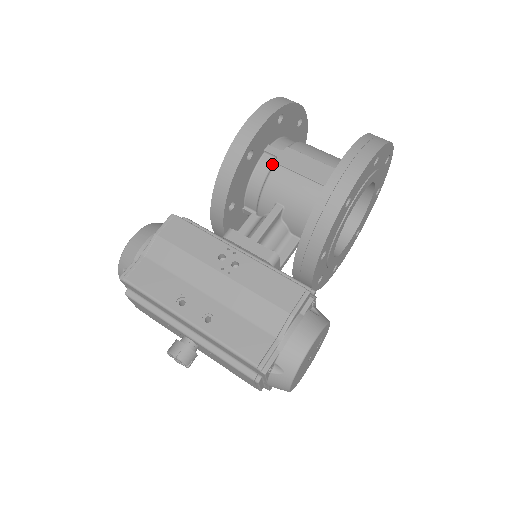
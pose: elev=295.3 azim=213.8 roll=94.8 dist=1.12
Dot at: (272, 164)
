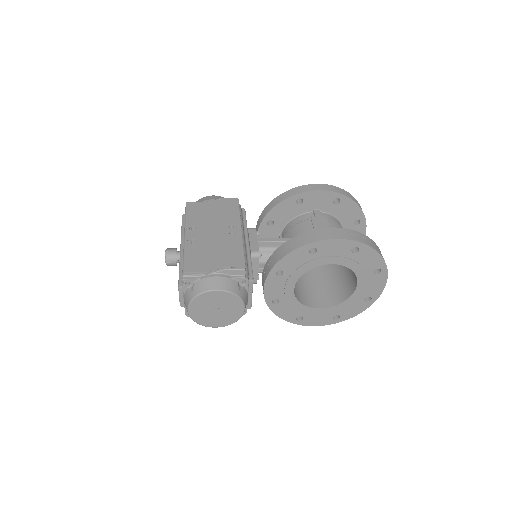
Dot at: (310, 218)
